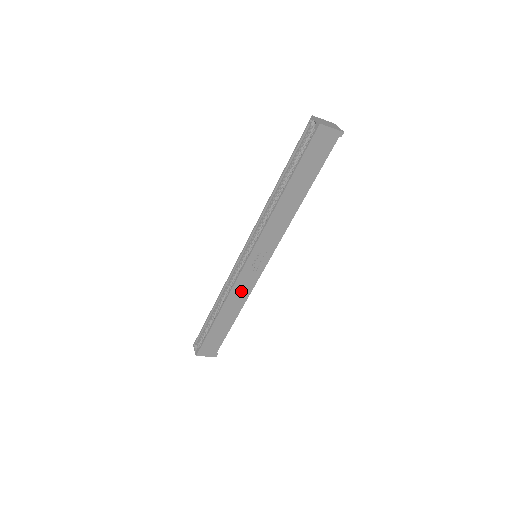
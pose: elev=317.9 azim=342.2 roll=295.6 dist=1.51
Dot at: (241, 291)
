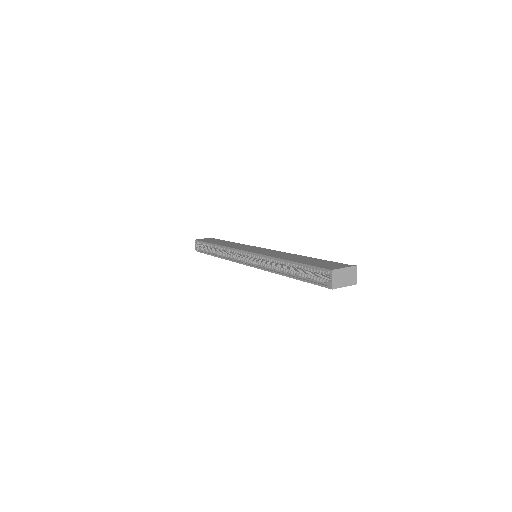
Dot at: occluded
